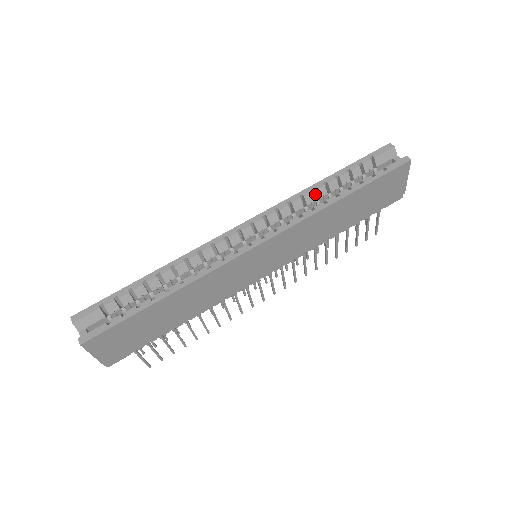
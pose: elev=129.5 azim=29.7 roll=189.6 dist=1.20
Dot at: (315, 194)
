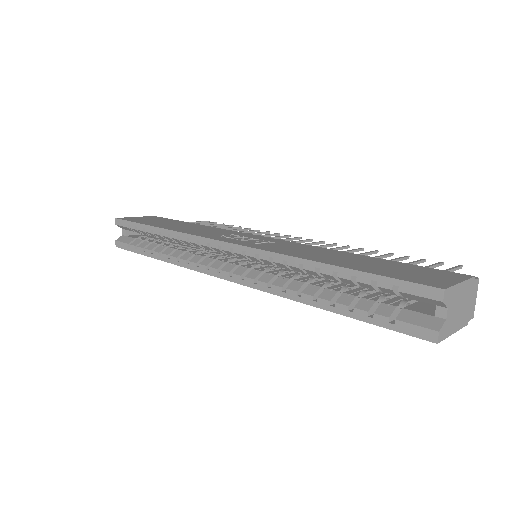
Dot at: occluded
